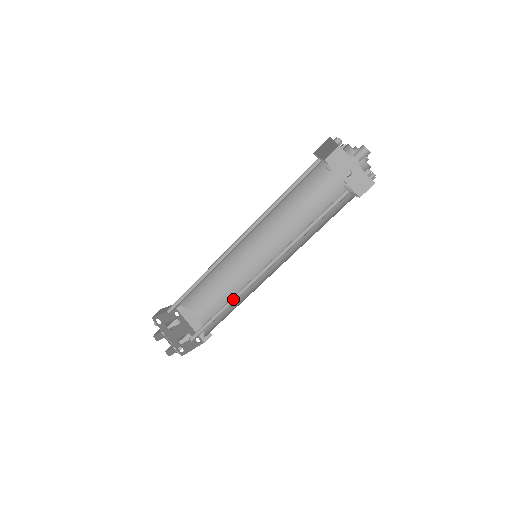
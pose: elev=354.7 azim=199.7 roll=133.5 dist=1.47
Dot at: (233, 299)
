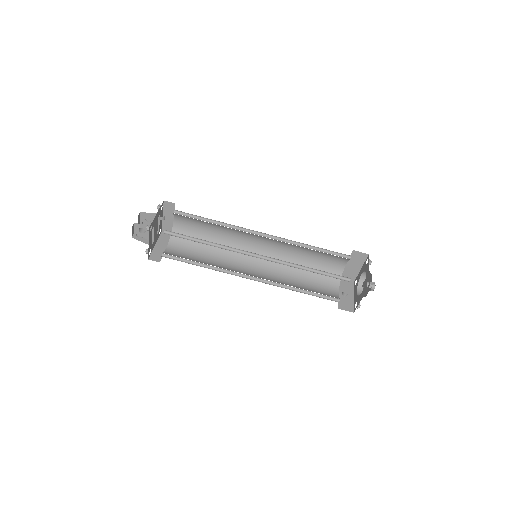
Dot at: (221, 247)
